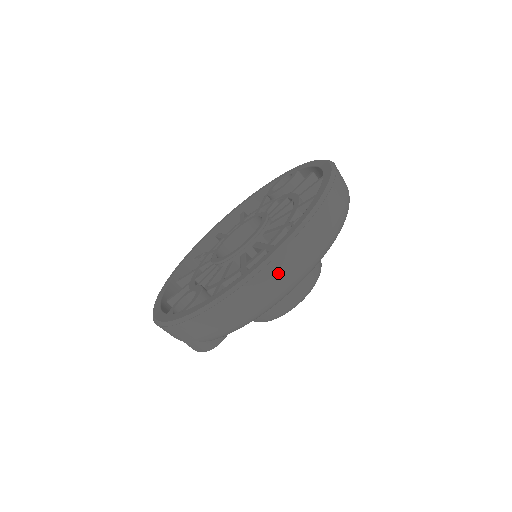
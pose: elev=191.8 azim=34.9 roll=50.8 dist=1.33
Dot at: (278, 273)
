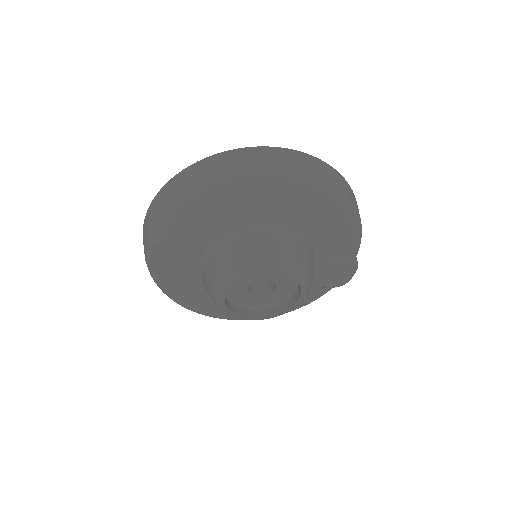
Dot at: (222, 162)
